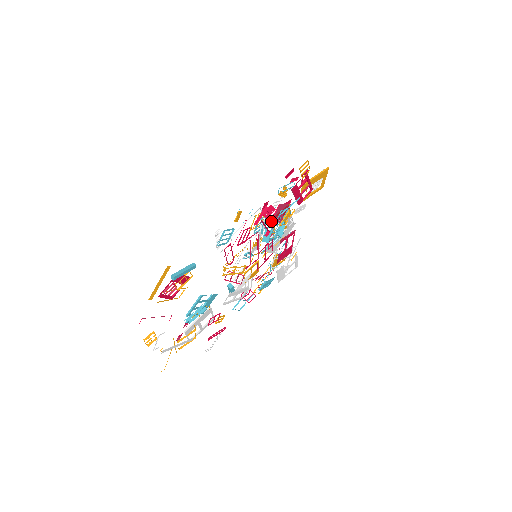
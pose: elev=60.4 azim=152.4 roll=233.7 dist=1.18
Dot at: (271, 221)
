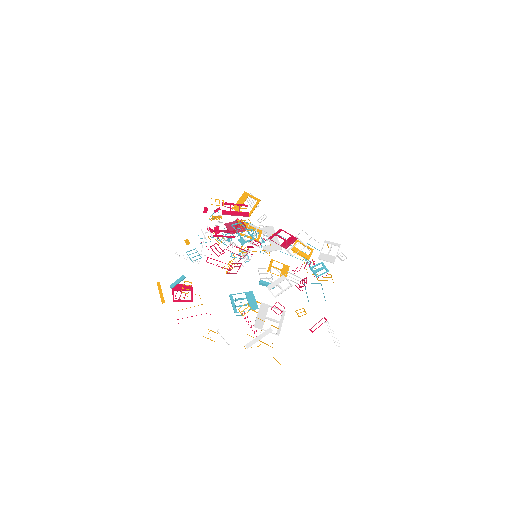
Dot at: (226, 232)
